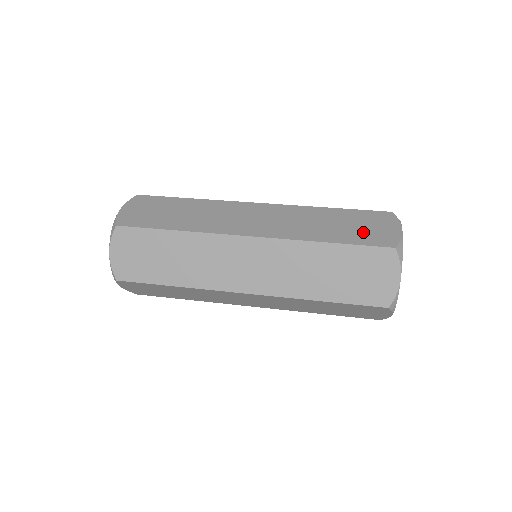
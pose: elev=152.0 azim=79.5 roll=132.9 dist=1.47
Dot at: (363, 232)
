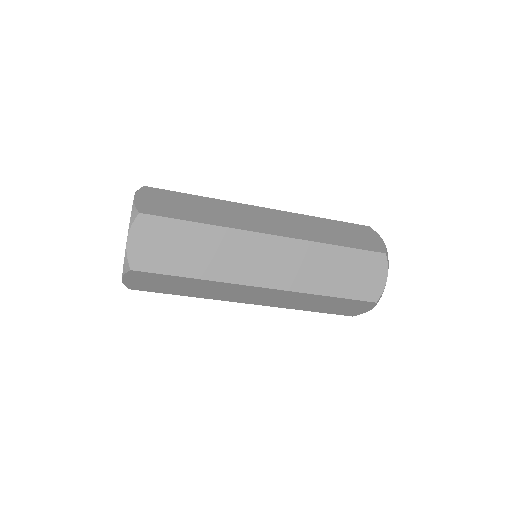
Dot at: (358, 239)
